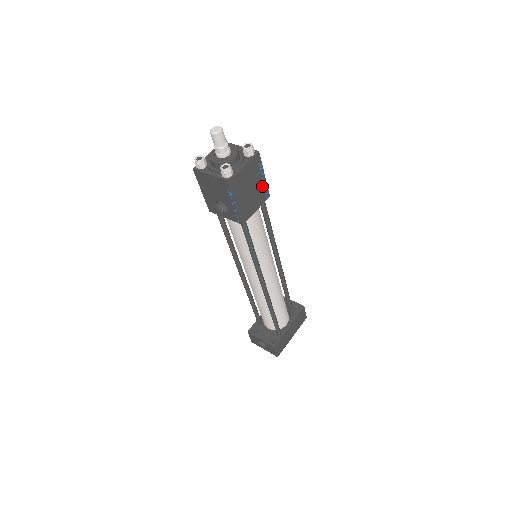
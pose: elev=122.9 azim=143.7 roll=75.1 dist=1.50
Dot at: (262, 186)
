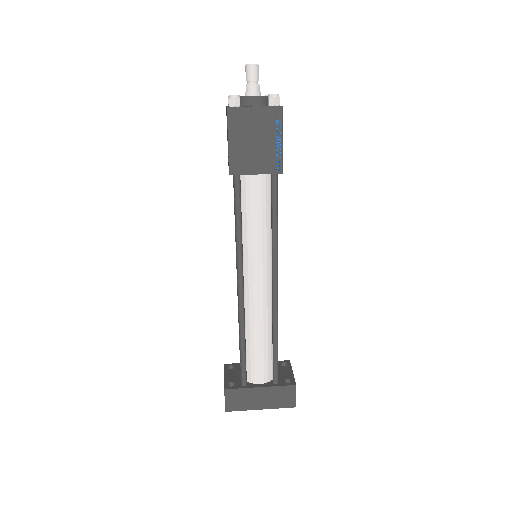
Dot at: (274, 151)
